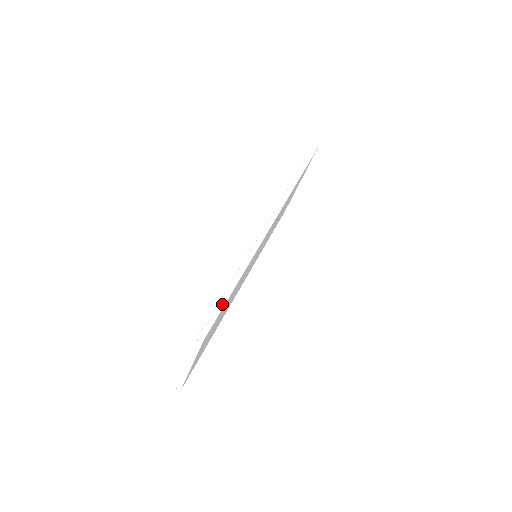
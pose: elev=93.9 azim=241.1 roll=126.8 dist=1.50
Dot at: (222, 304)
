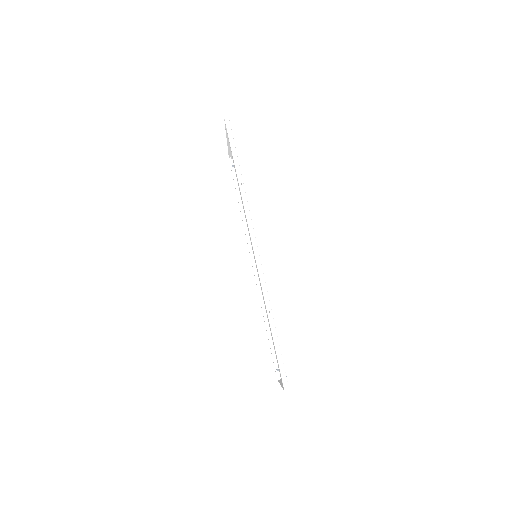
Dot at: (279, 354)
